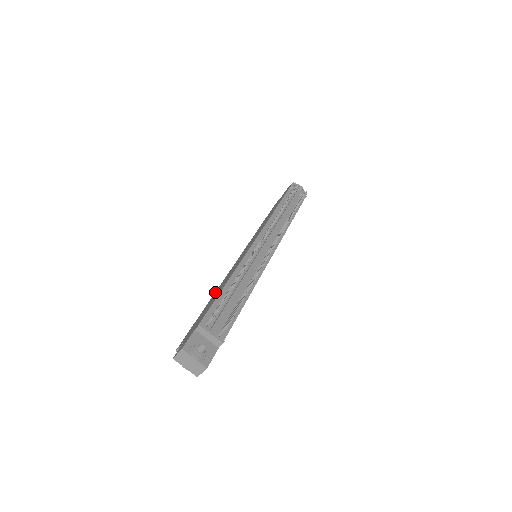
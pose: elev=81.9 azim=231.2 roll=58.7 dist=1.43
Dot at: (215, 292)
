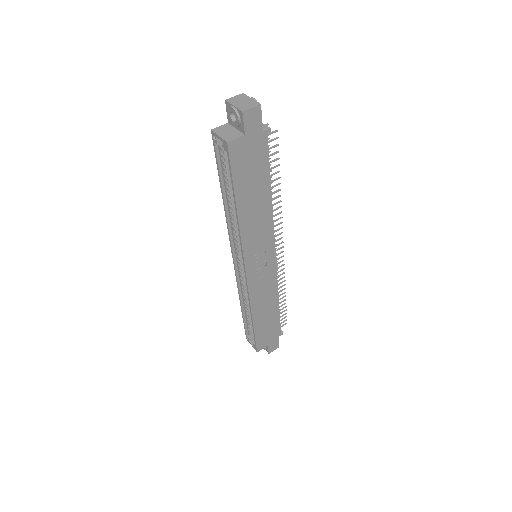
Dot at: (226, 209)
